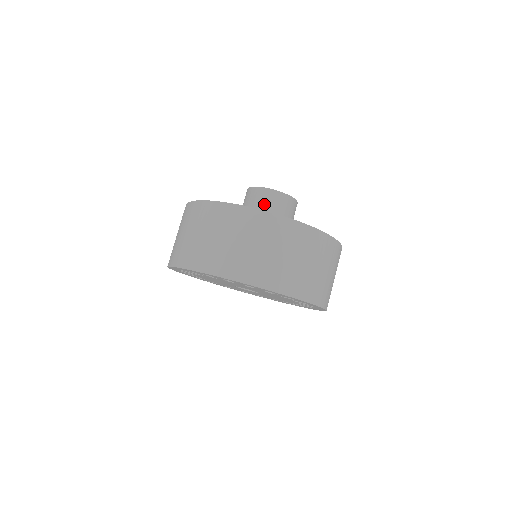
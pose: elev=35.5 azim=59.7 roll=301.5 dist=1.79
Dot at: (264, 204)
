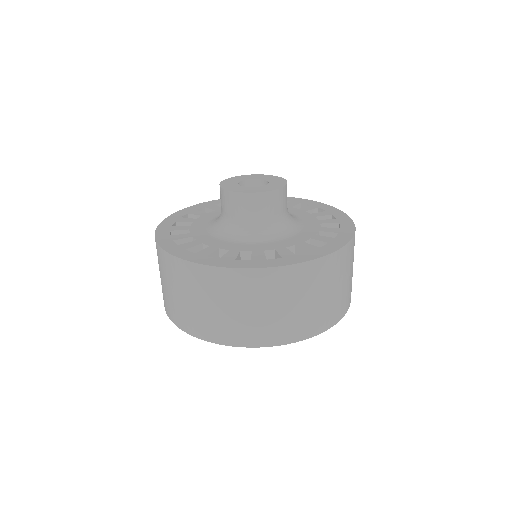
Dot at: (232, 212)
